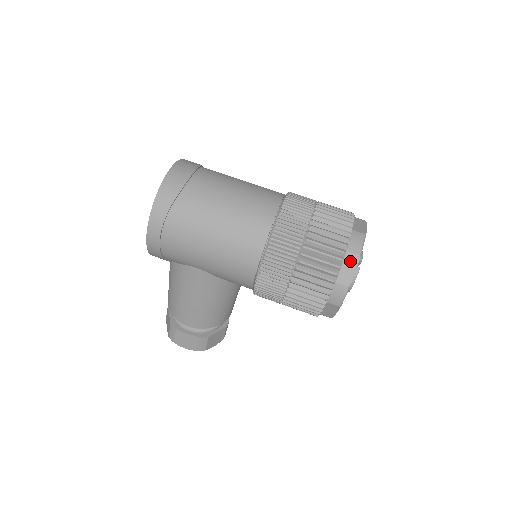
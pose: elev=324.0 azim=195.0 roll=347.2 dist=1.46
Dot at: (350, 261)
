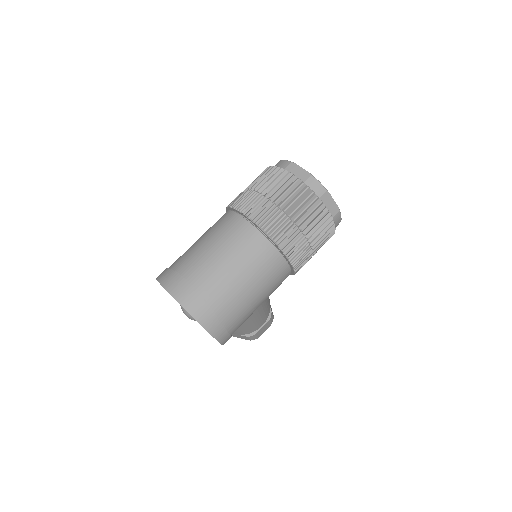
Dot at: (326, 200)
